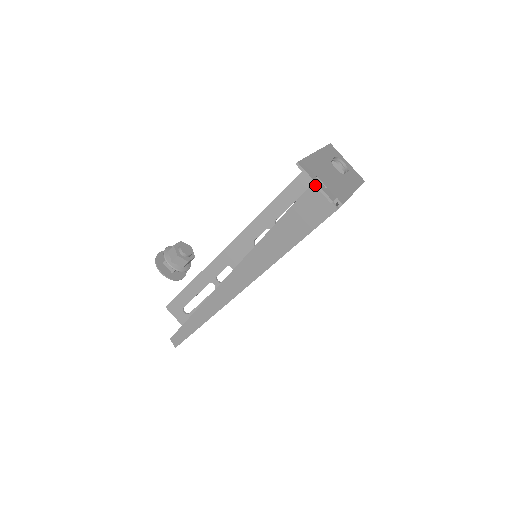
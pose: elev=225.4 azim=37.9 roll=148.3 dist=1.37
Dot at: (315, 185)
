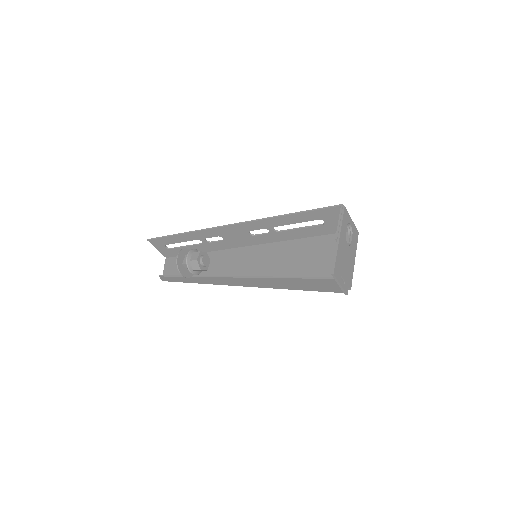
Dot at: (340, 286)
